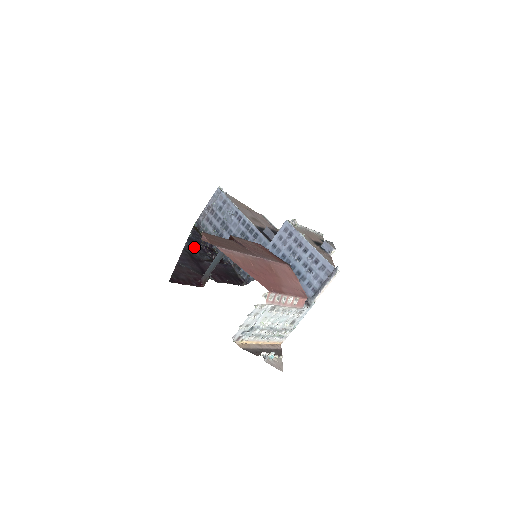
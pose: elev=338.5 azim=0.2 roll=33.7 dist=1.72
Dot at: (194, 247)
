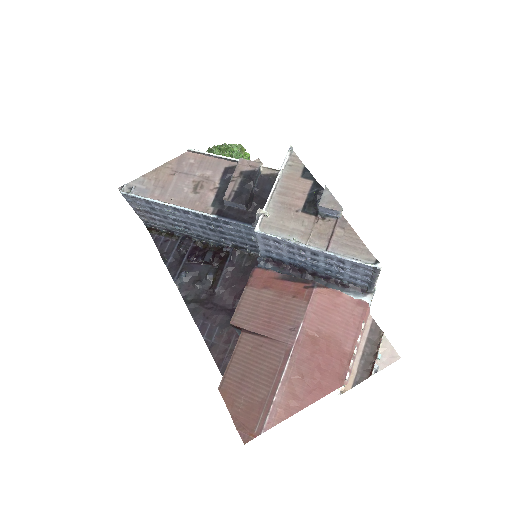
Dot at: (186, 279)
